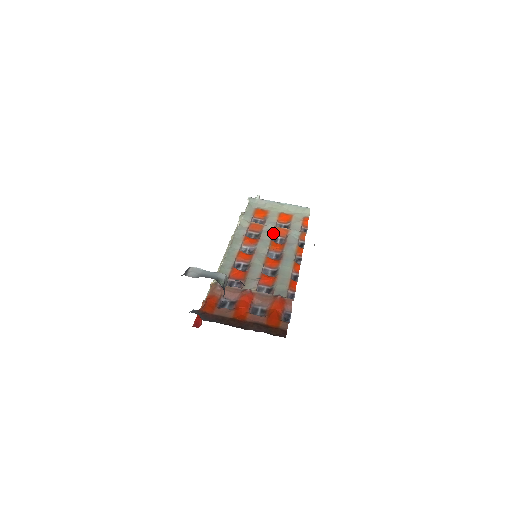
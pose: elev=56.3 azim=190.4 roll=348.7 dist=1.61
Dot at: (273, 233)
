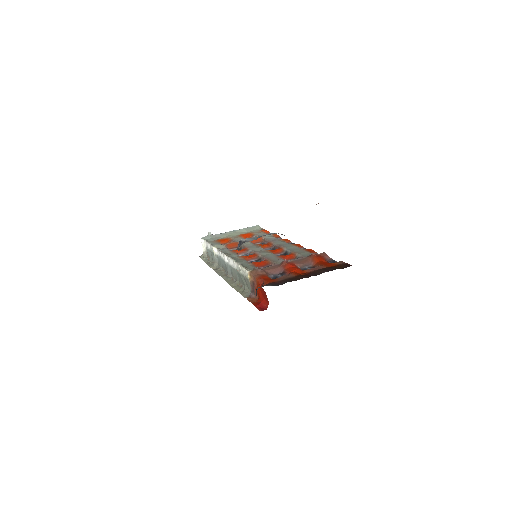
Dot at: (251, 242)
